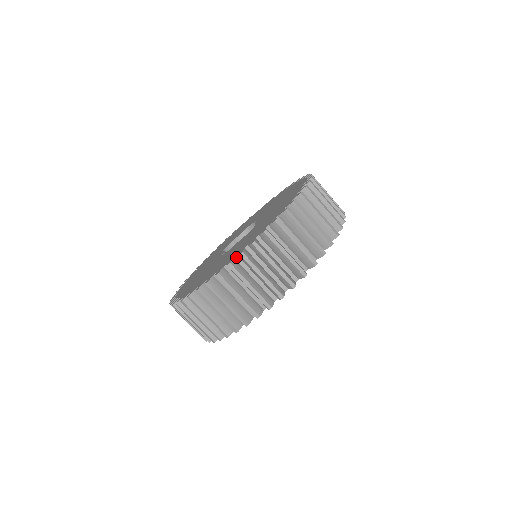
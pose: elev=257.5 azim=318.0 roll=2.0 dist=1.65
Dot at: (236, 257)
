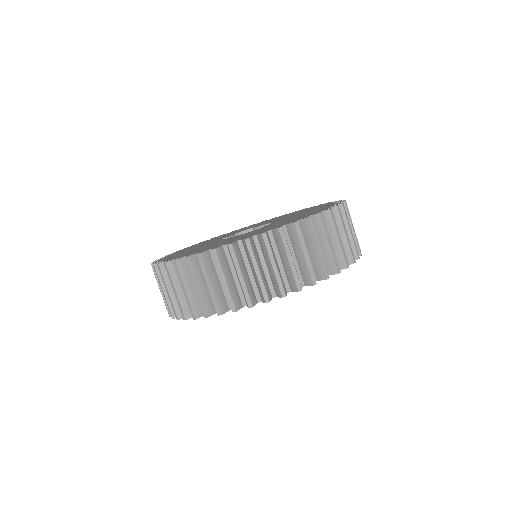
Dot at: occluded
